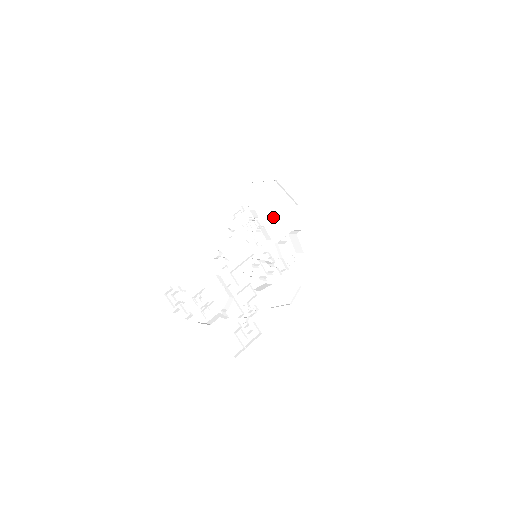
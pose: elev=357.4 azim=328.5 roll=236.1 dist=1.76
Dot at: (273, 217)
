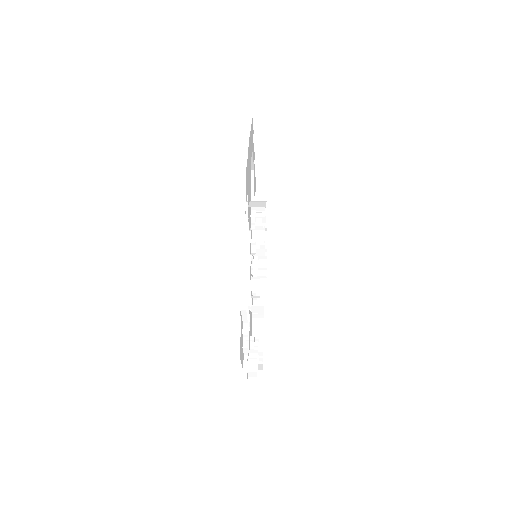
Dot at: occluded
